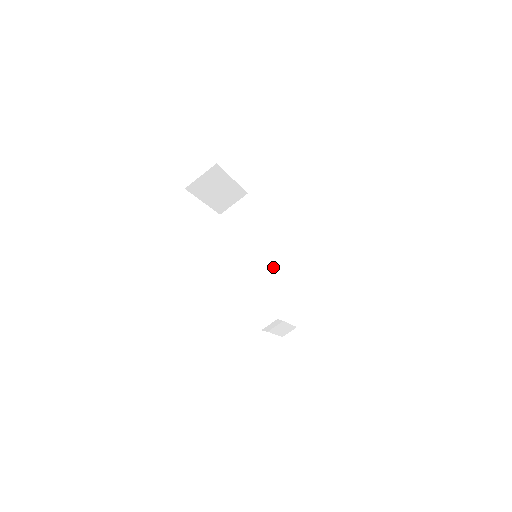
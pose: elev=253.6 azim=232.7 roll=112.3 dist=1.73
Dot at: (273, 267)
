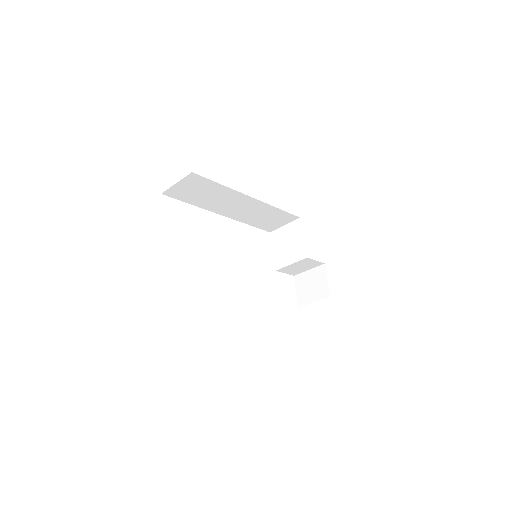
Dot at: (253, 213)
